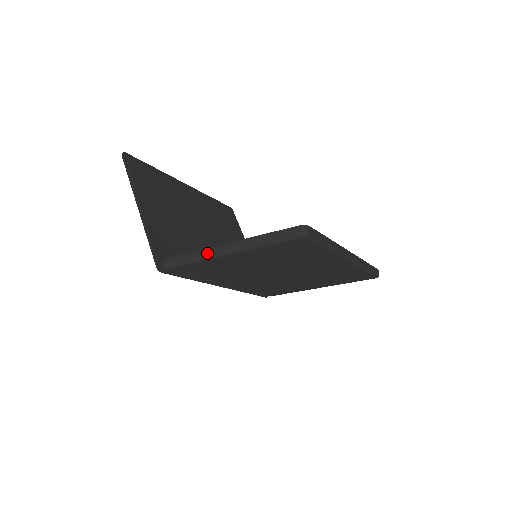
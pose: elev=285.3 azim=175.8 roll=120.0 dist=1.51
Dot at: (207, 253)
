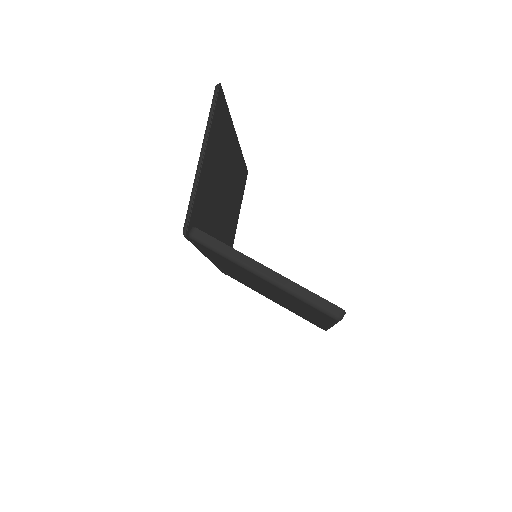
Dot at: (243, 260)
